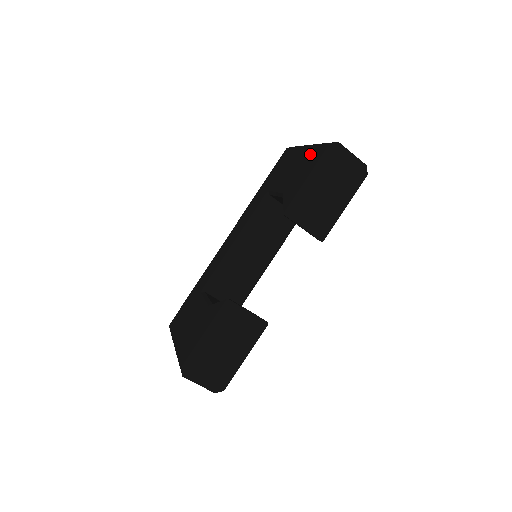
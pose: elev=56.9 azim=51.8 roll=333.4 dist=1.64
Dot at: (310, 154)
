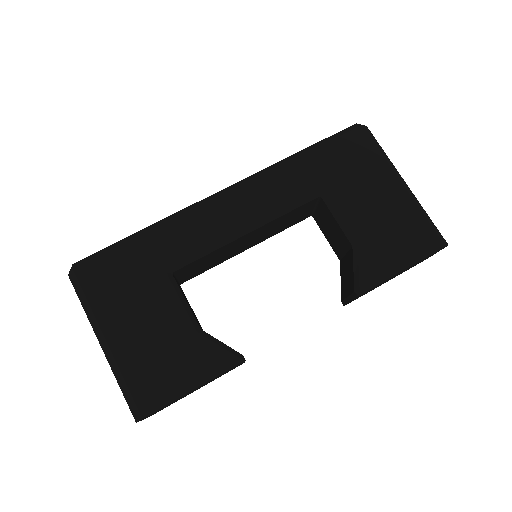
Dot at: (412, 221)
